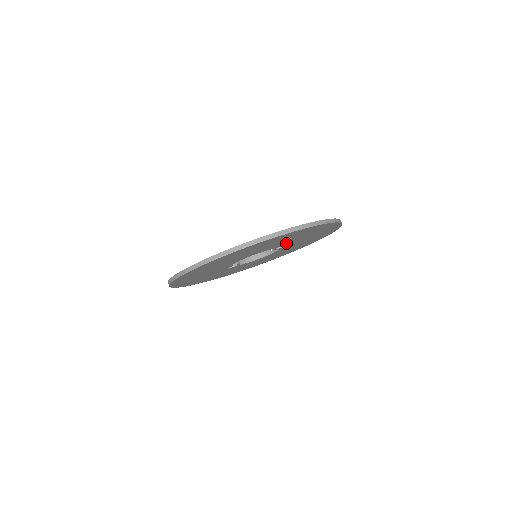
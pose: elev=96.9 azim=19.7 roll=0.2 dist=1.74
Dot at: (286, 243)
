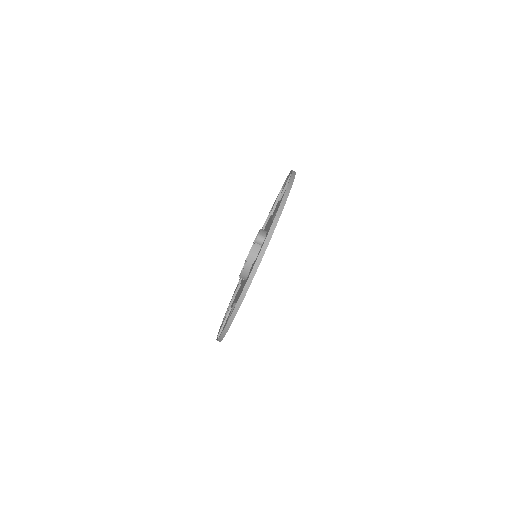
Dot at: occluded
